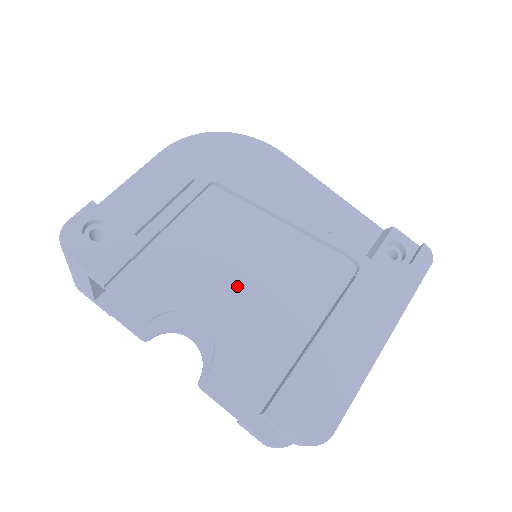
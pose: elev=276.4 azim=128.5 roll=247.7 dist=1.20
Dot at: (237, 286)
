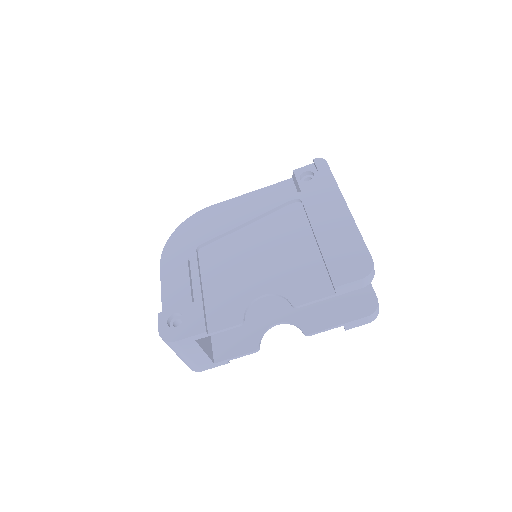
Dot at: (261, 267)
